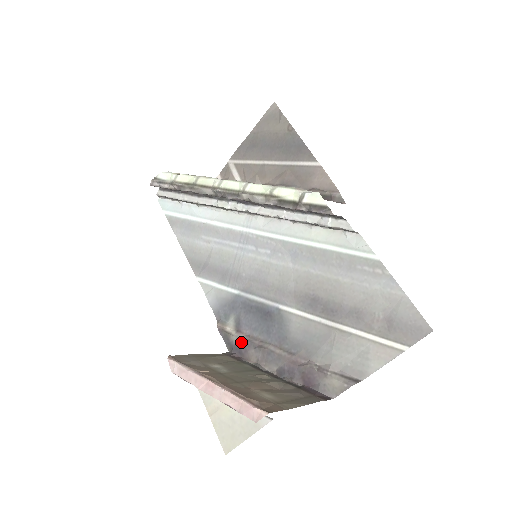
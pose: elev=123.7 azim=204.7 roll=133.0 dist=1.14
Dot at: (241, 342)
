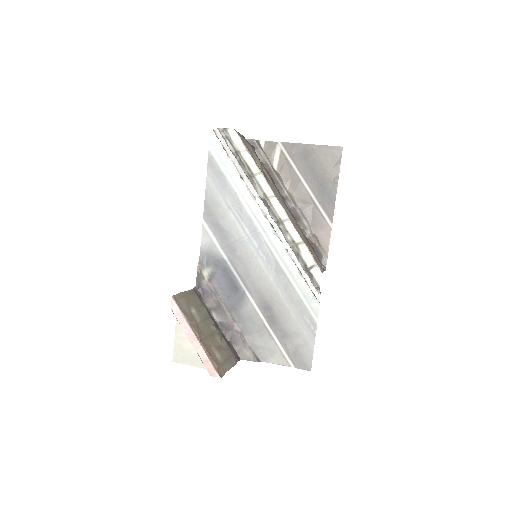
Dot at: (208, 289)
